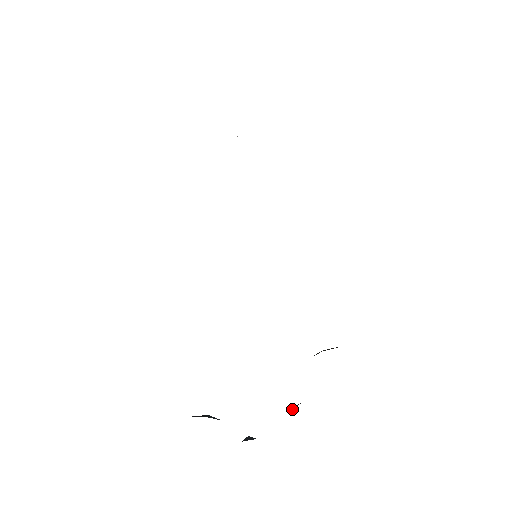
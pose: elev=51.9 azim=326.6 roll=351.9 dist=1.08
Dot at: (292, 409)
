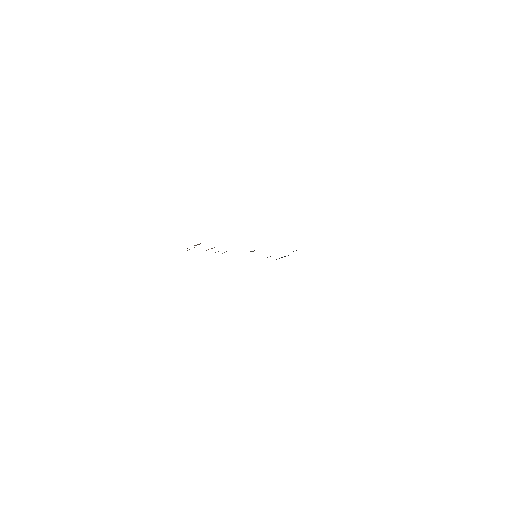
Dot at: occluded
